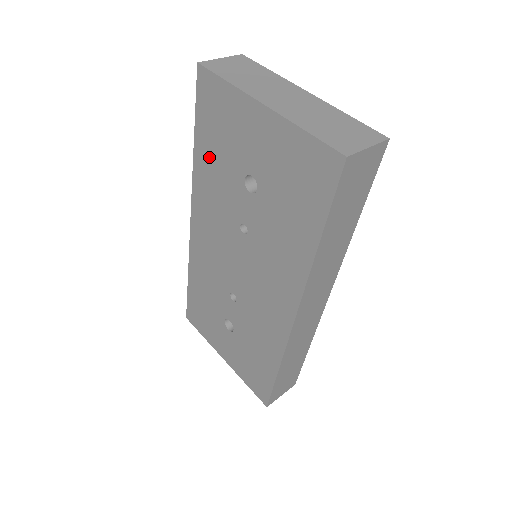
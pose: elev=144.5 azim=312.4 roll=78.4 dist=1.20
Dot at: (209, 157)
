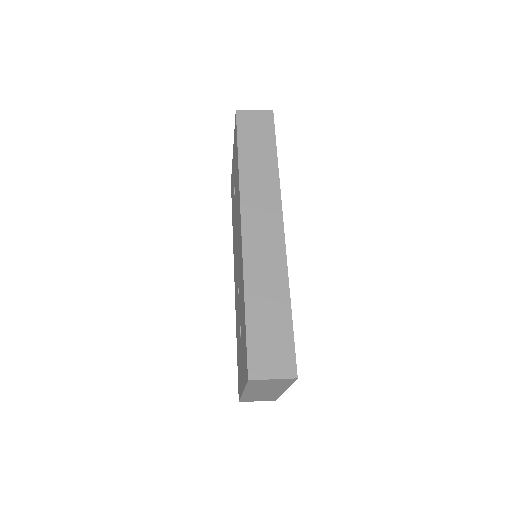
Dot at: occluded
